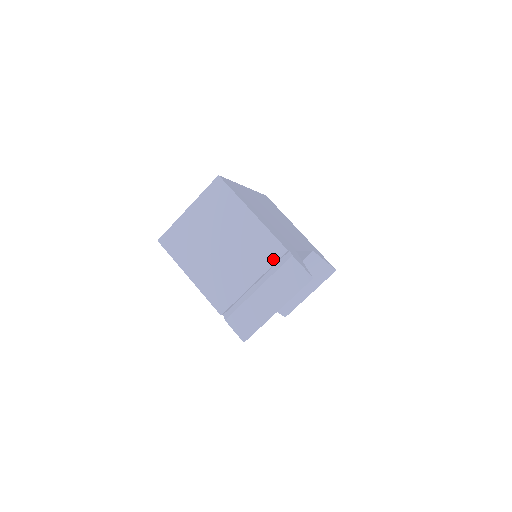
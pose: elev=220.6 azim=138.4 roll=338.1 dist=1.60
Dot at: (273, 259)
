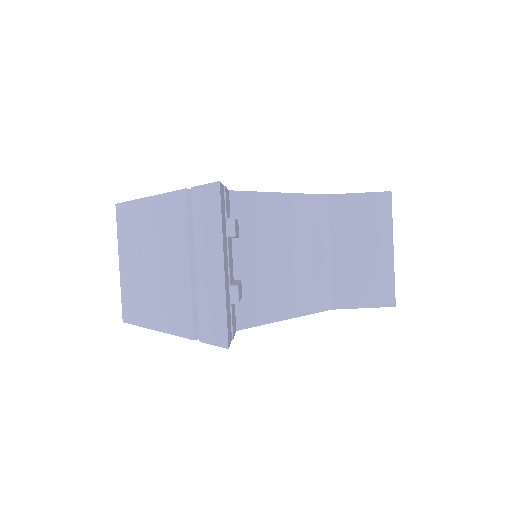
Dot at: (183, 215)
